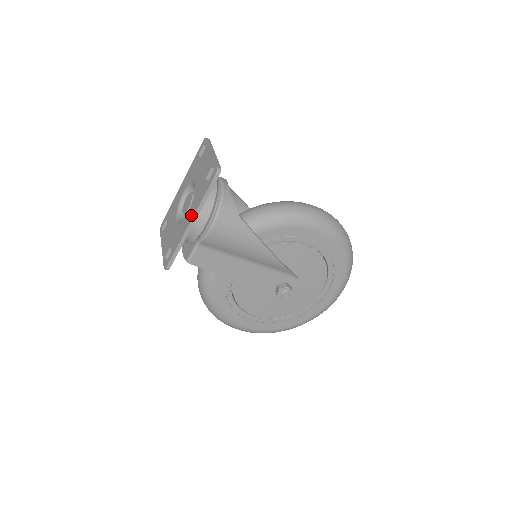
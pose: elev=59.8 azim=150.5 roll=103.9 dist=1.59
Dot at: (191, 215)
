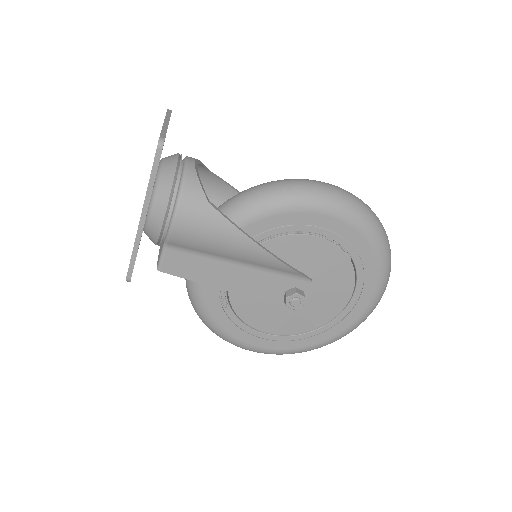
Dot at: occluded
